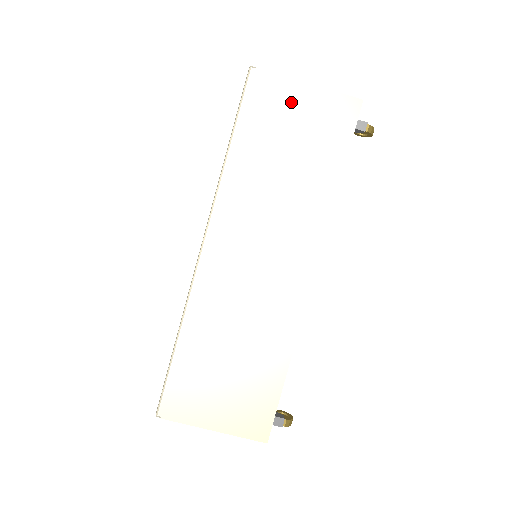
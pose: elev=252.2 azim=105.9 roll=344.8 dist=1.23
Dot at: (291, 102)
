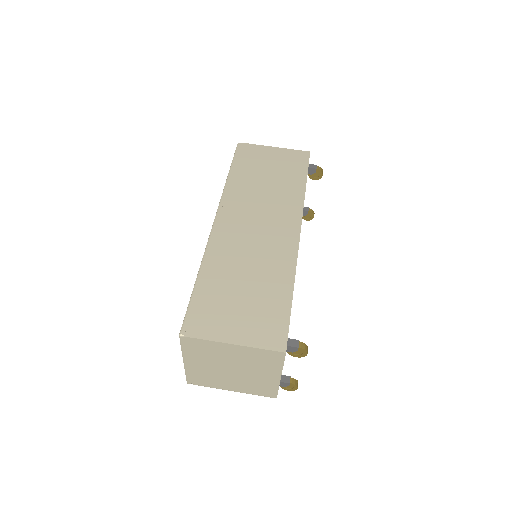
Dot at: (265, 154)
